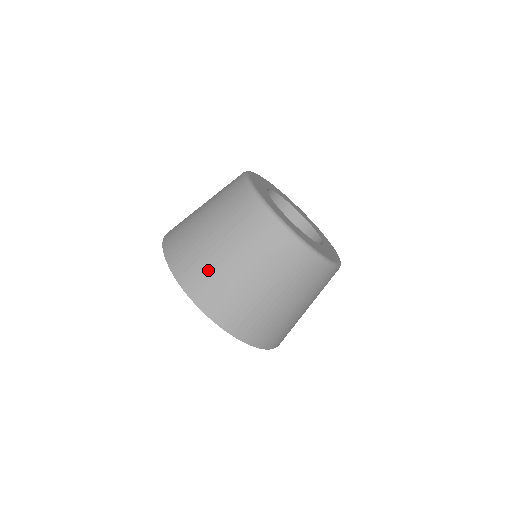
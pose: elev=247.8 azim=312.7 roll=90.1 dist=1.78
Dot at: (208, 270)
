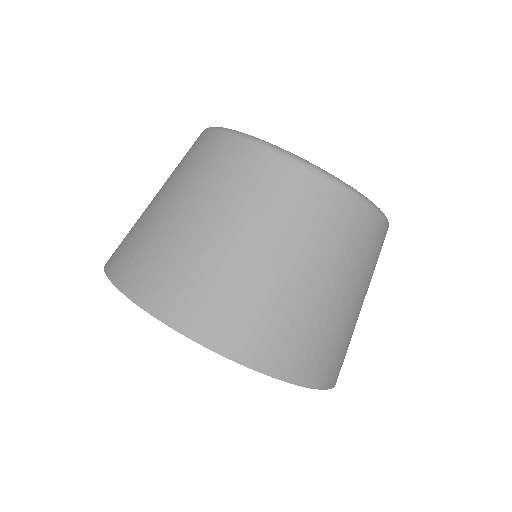
Dot at: (216, 284)
